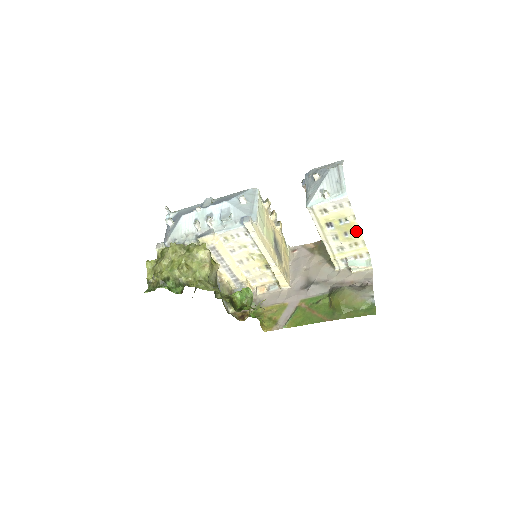
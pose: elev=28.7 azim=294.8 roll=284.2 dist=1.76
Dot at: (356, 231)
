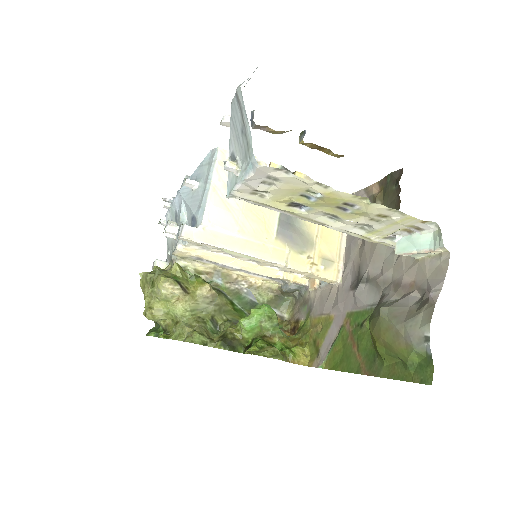
Dot at: (355, 201)
